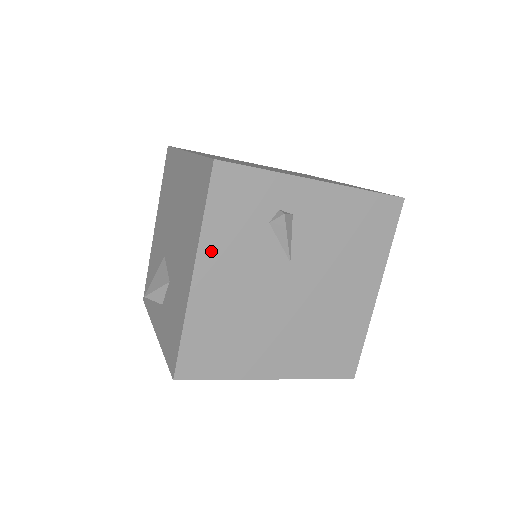
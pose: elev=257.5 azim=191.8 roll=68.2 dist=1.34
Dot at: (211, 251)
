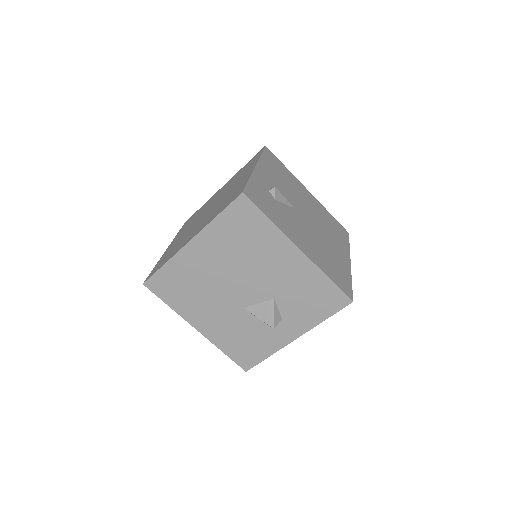
Dot at: (288, 232)
